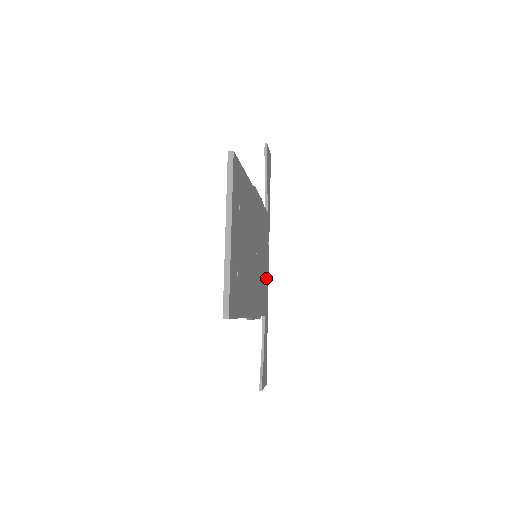
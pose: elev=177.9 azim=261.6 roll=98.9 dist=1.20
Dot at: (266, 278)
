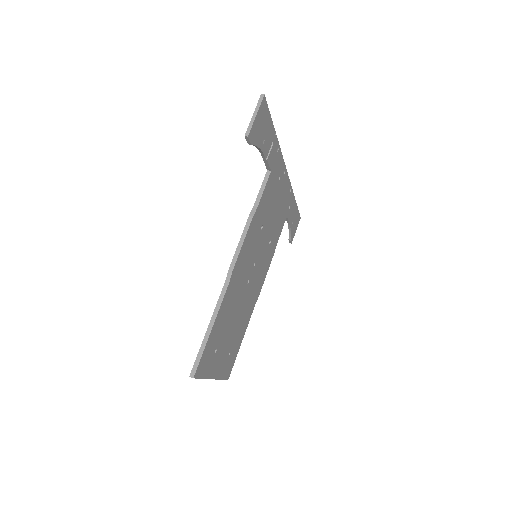
Dot at: (281, 203)
